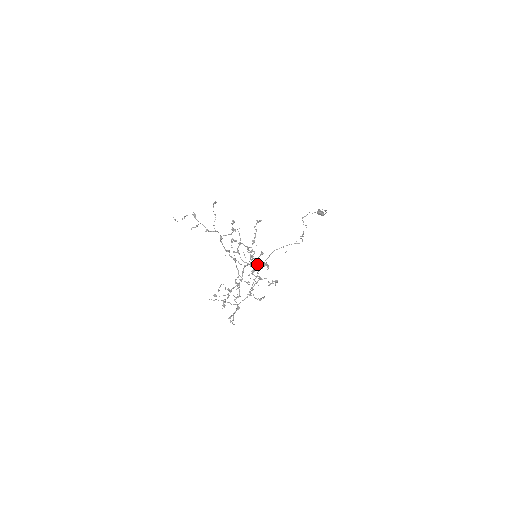
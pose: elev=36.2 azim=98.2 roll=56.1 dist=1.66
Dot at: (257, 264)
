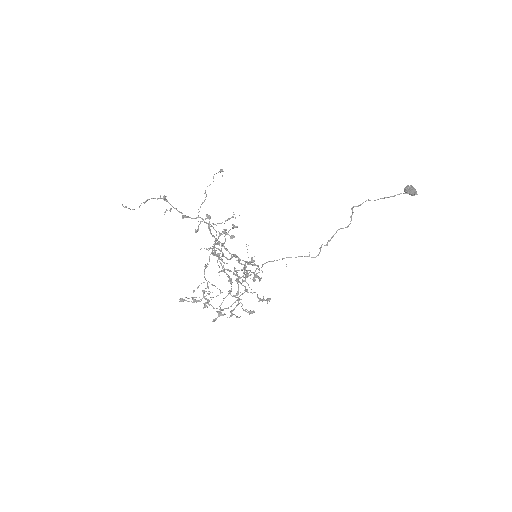
Dot at: (228, 281)
